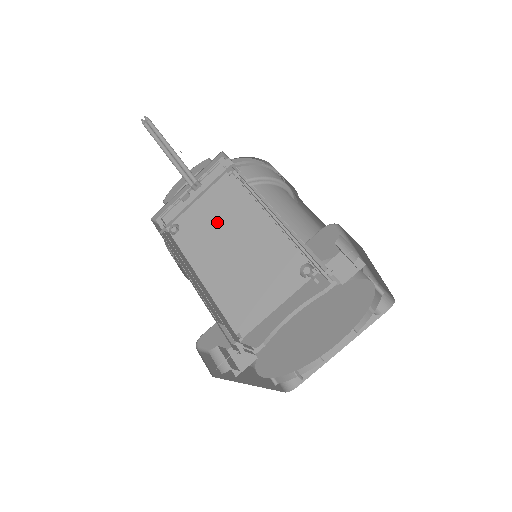
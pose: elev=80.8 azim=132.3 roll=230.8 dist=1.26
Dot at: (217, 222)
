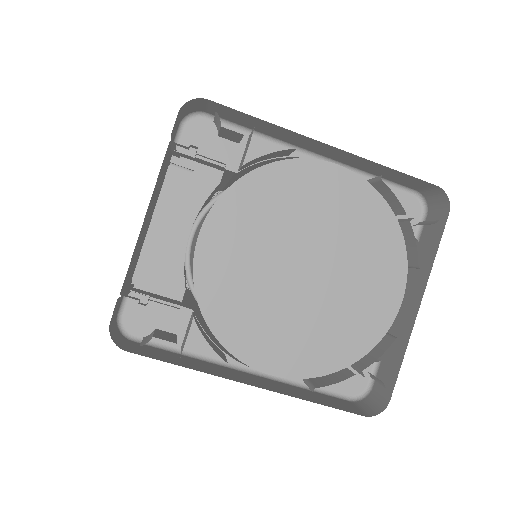
Dot at: occluded
